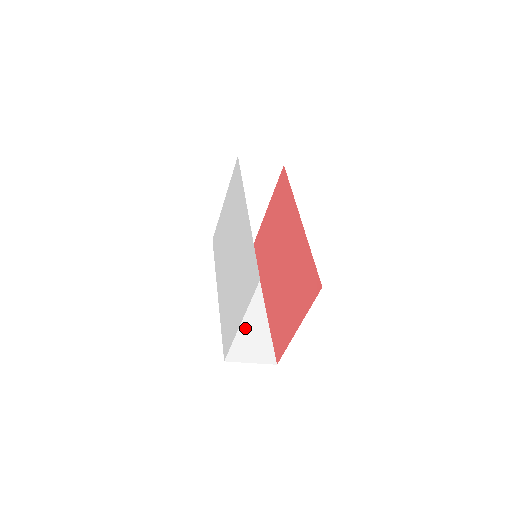
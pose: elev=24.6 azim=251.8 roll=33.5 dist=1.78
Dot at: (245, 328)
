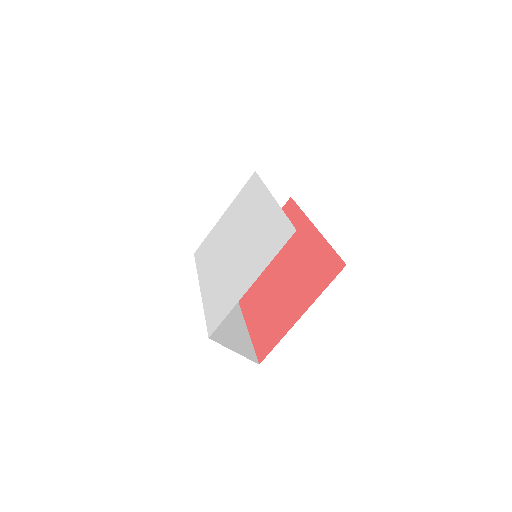
Dot at: (227, 324)
